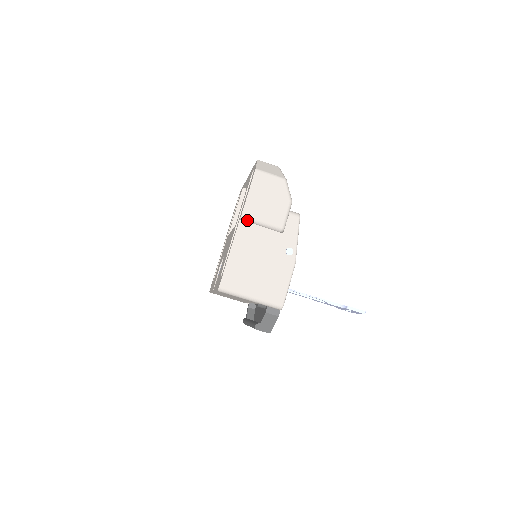
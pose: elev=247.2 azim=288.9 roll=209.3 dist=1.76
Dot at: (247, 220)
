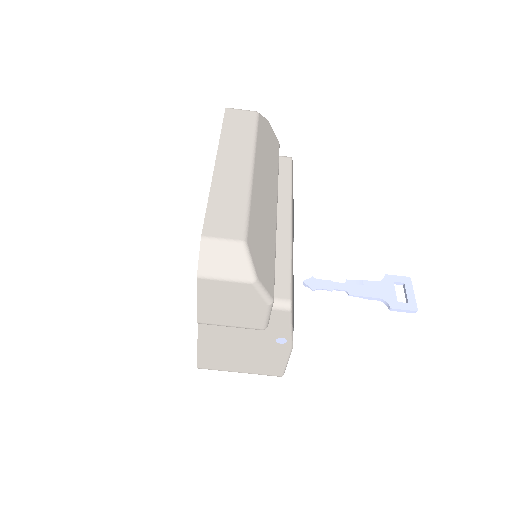
Dot at: (208, 323)
